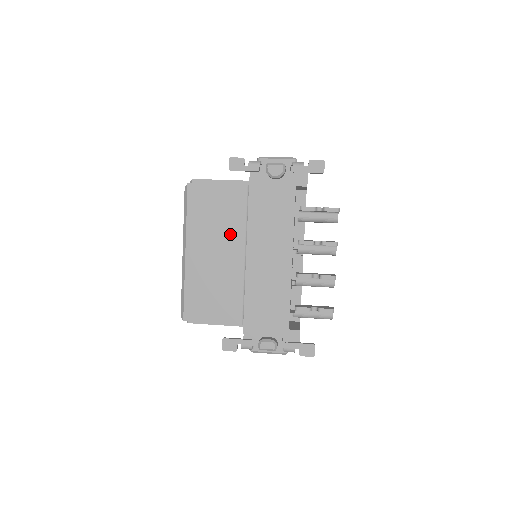
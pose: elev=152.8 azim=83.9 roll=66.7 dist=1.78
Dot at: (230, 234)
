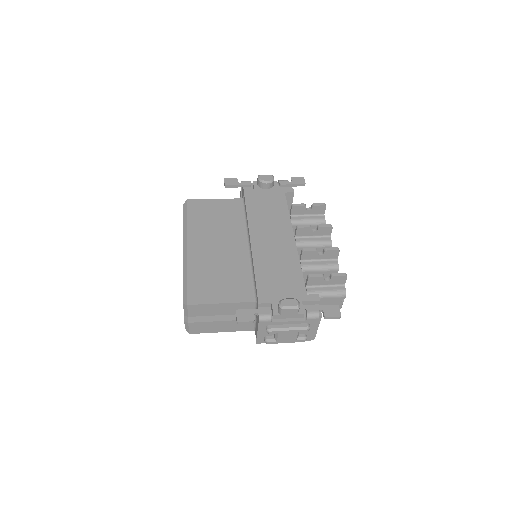
Dot at: (231, 230)
